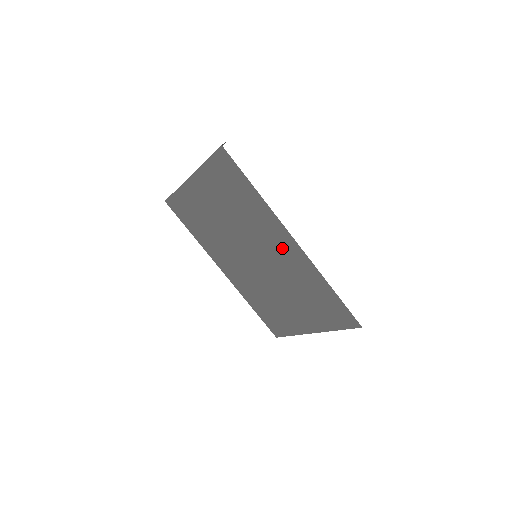
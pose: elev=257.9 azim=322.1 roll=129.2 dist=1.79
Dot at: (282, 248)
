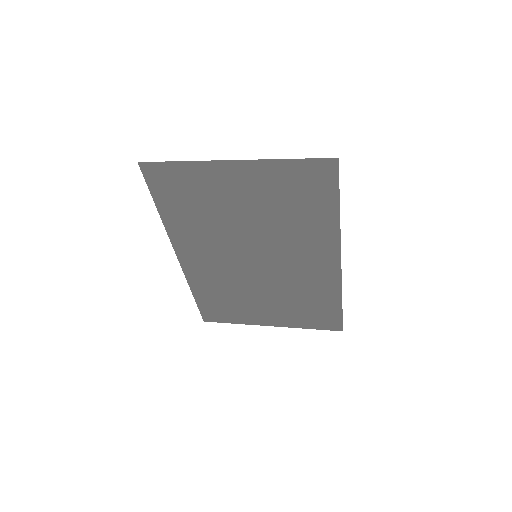
Dot at: (314, 263)
